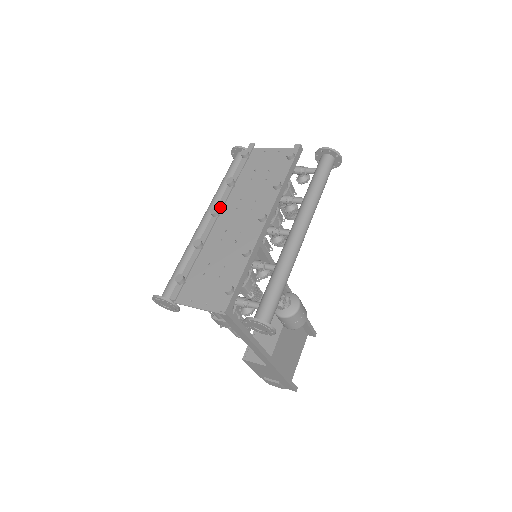
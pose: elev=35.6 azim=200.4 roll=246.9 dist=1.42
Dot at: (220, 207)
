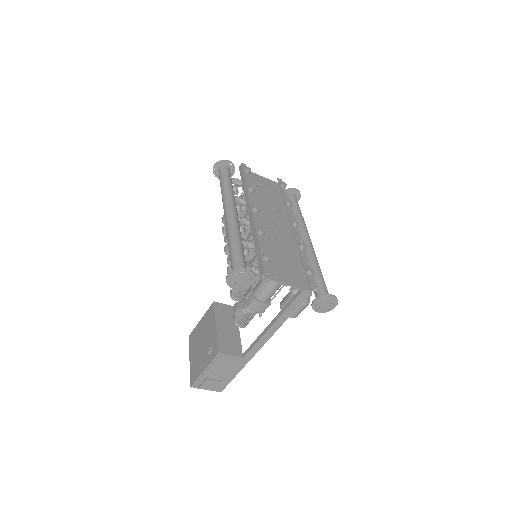
Dot at: occluded
